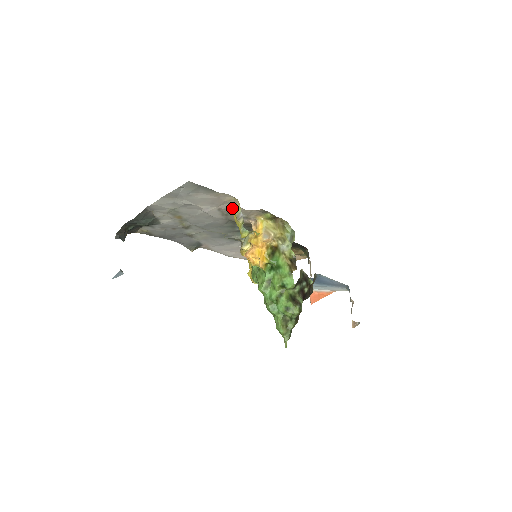
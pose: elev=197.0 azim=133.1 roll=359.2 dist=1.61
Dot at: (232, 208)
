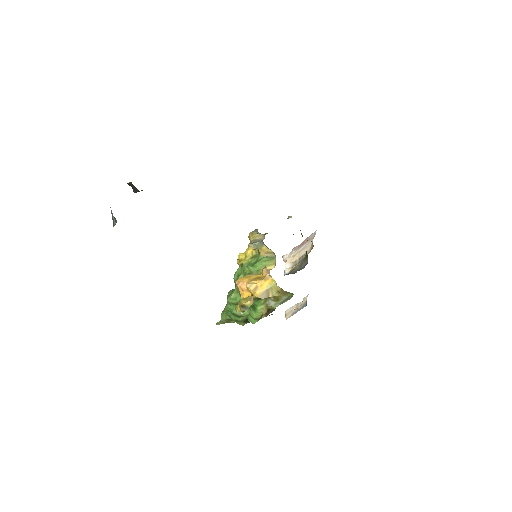
Dot at: occluded
